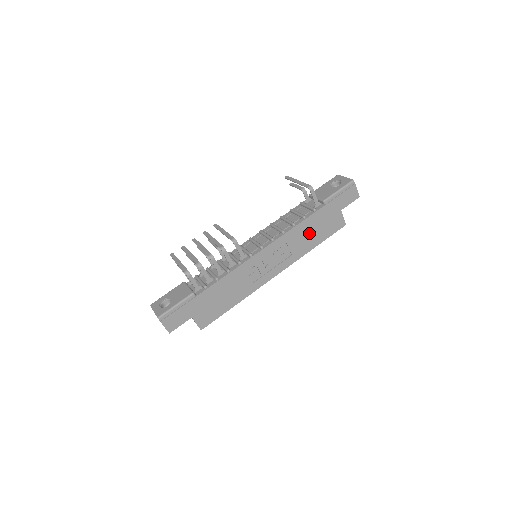
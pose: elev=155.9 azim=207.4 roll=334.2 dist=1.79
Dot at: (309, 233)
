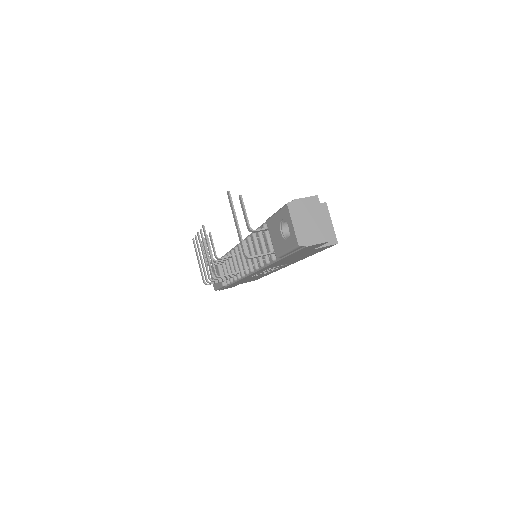
Dot at: (289, 260)
